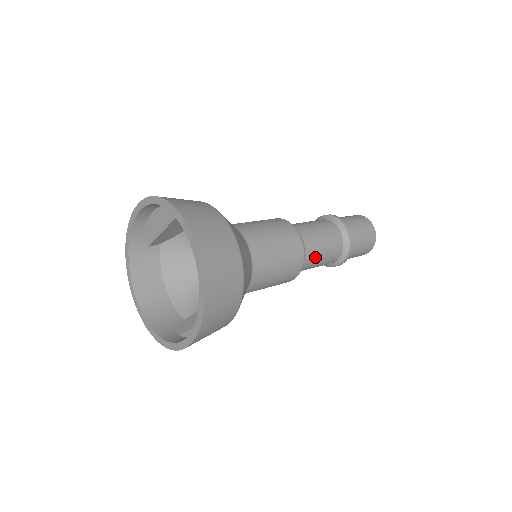
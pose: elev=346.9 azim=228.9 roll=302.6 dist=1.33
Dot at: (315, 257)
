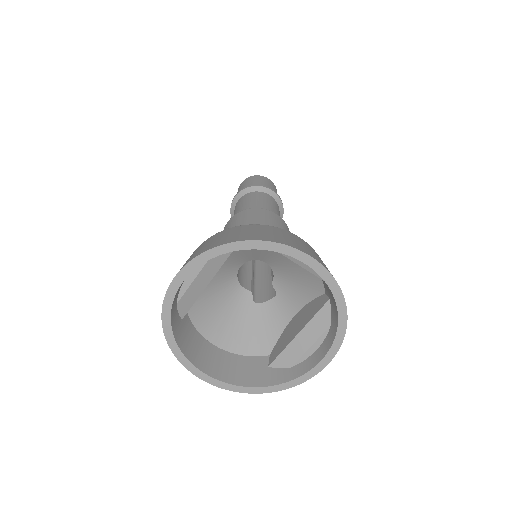
Dot at: occluded
